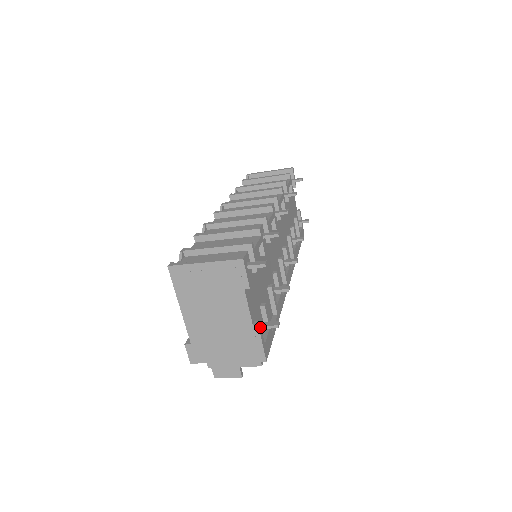
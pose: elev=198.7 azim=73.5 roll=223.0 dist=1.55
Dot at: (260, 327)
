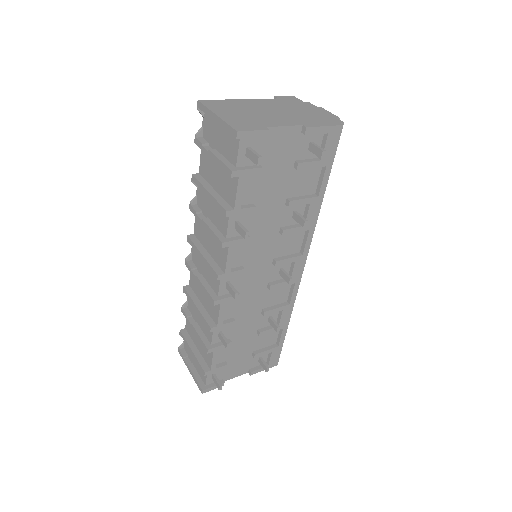
Dot at: (255, 371)
